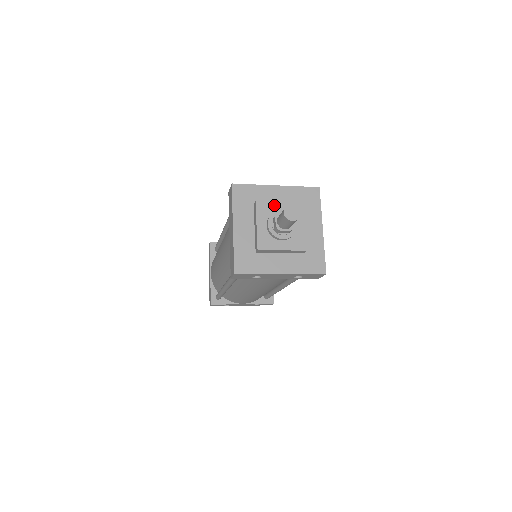
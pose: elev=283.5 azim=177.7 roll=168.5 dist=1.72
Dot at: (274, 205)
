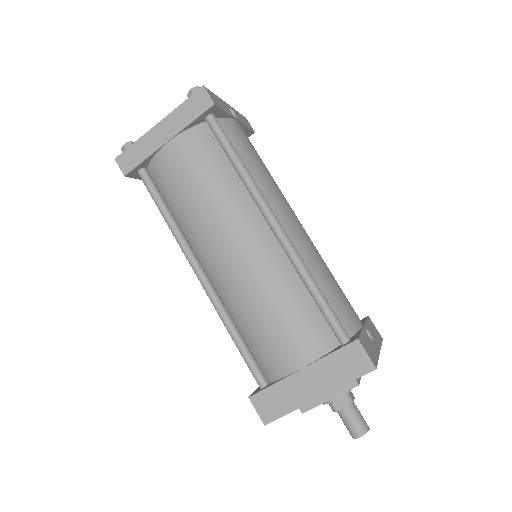
Dot at: occluded
